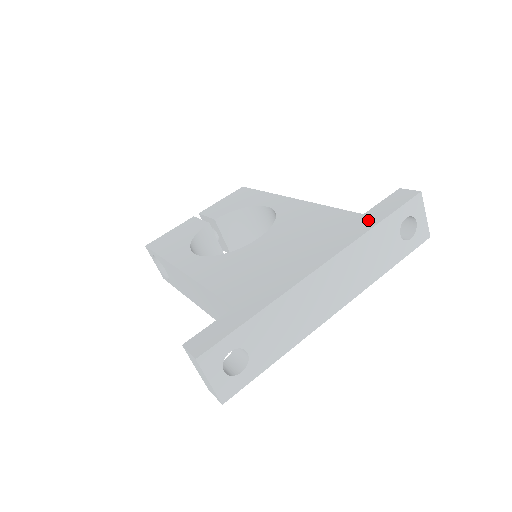
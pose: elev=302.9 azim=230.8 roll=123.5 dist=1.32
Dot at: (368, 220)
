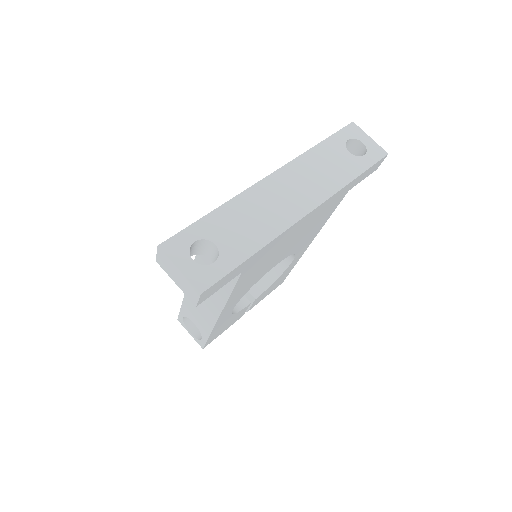
Dot at: occluded
